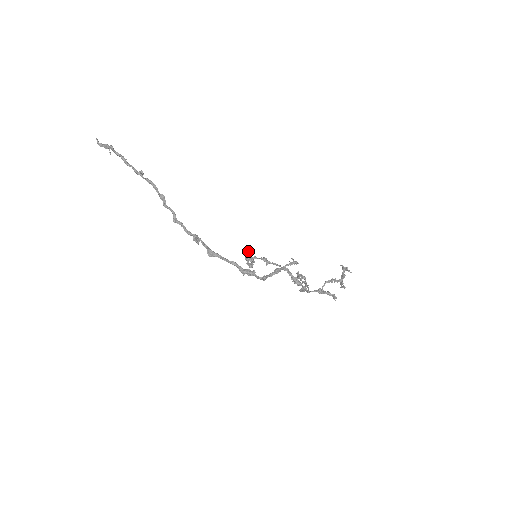
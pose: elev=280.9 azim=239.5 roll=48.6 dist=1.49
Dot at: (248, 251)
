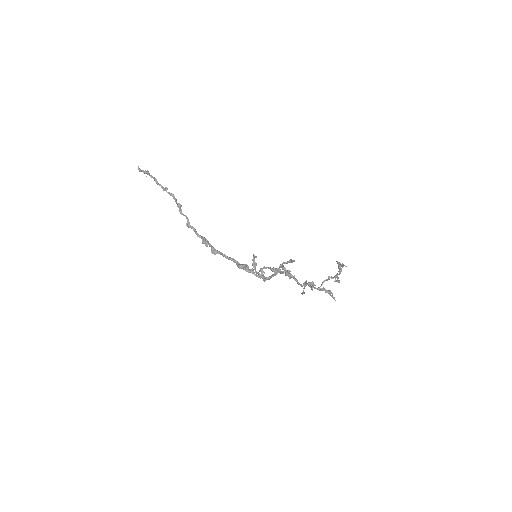
Dot at: (253, 256)
